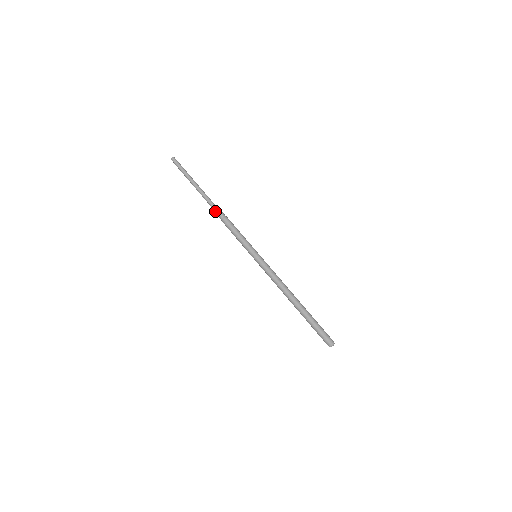
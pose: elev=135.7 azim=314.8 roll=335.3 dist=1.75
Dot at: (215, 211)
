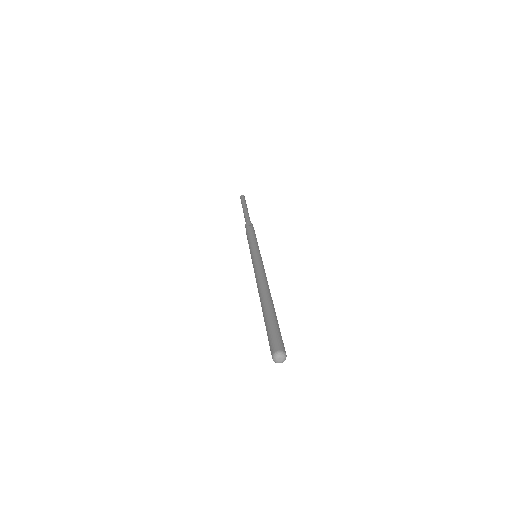
Dot at: occluded
